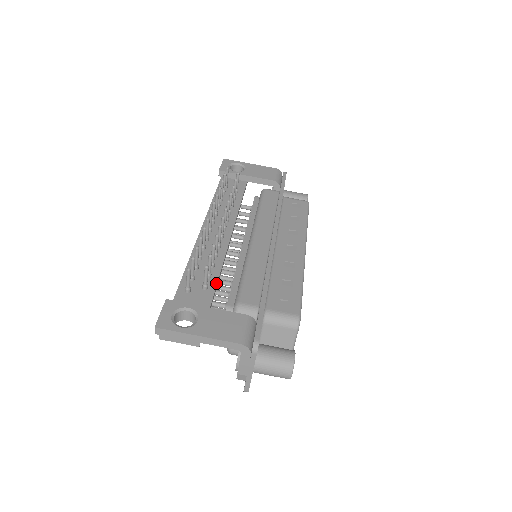
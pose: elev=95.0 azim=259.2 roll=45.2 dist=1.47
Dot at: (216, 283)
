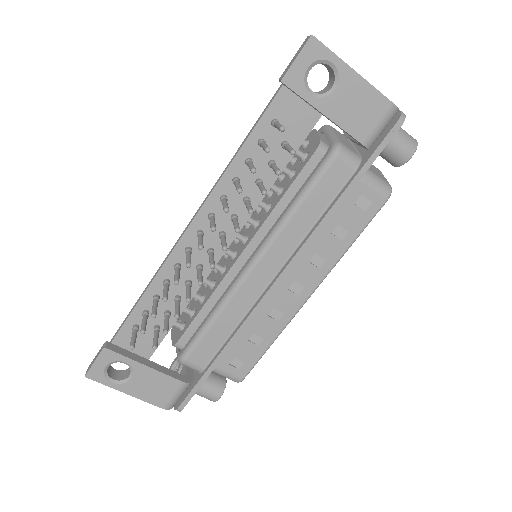
Dot at: (173, 324)
